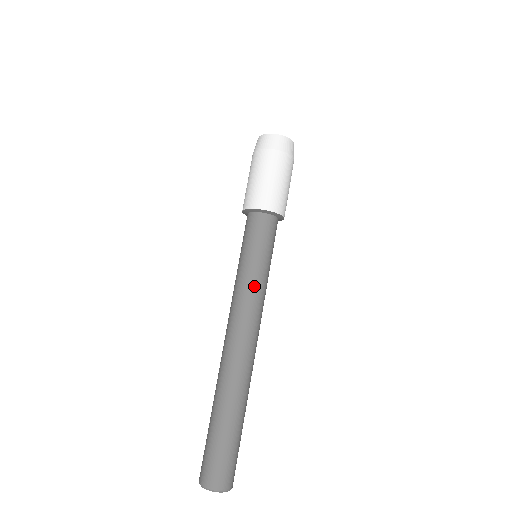
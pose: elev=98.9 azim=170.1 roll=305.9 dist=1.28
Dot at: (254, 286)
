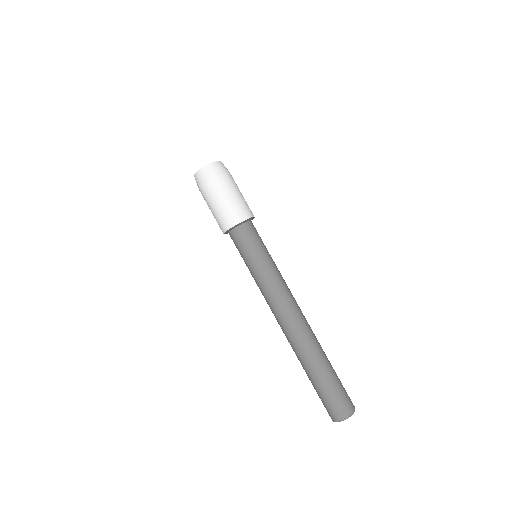
Dot at: (265, 281)
